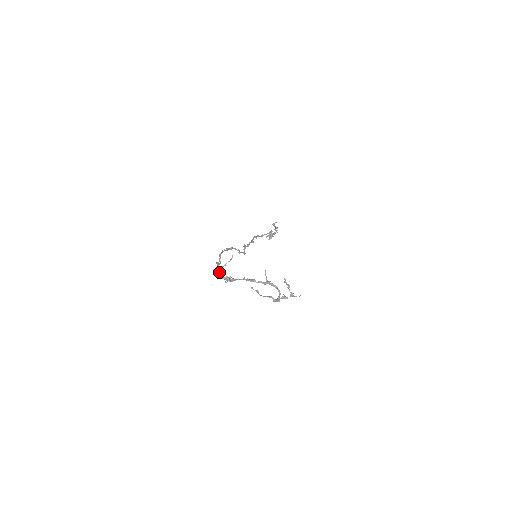
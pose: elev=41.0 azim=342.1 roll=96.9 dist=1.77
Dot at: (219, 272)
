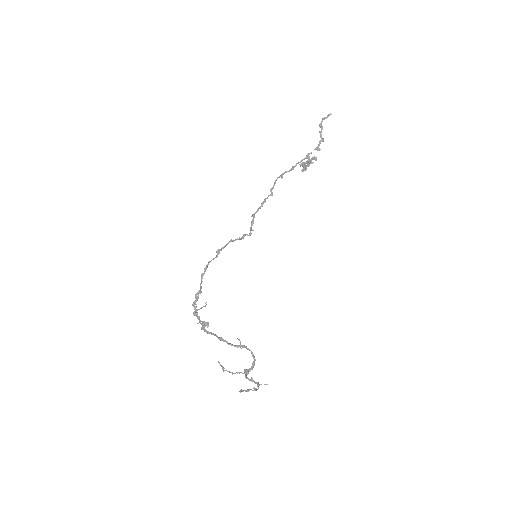
Dot at: (196, 310)
